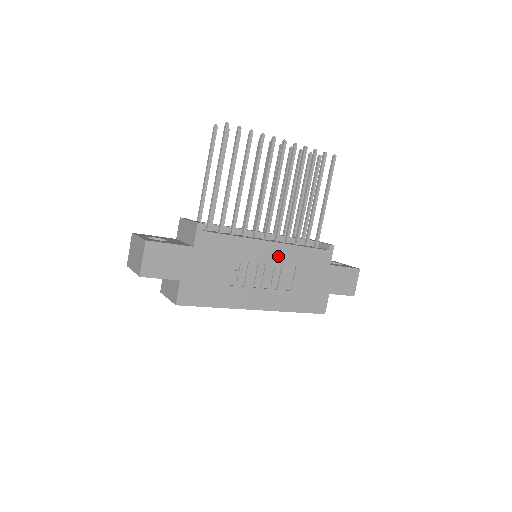
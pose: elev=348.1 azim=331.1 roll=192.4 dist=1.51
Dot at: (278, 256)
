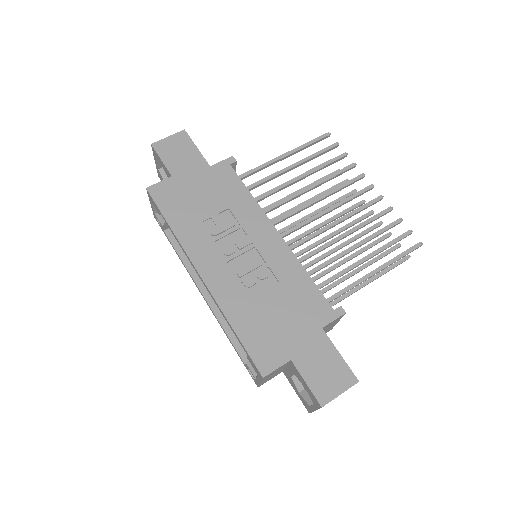
Dot at: (272, 252)
